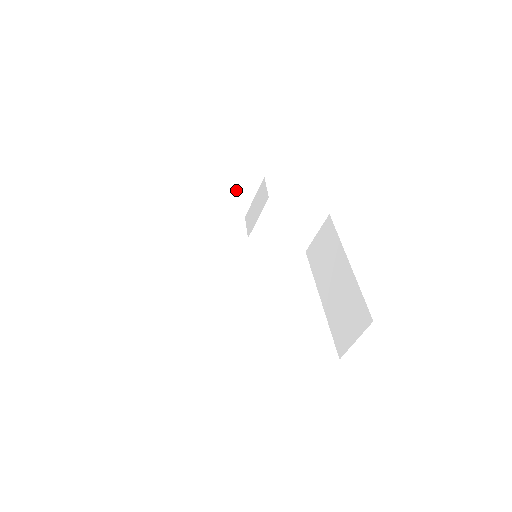
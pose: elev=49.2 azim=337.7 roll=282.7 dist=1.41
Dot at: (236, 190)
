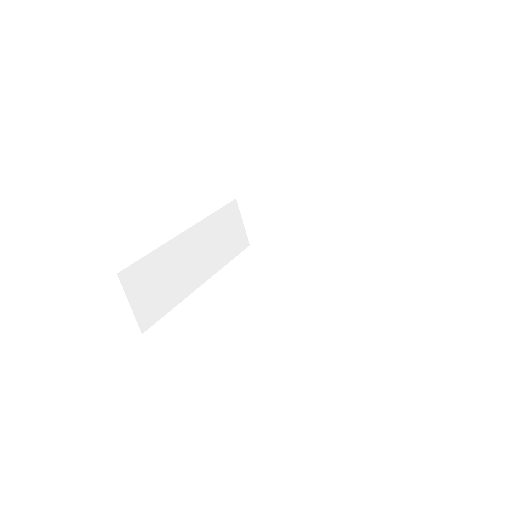
Dot at: (290, 215)
